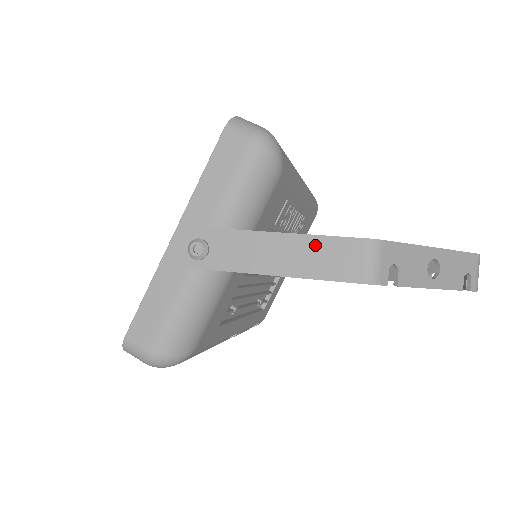
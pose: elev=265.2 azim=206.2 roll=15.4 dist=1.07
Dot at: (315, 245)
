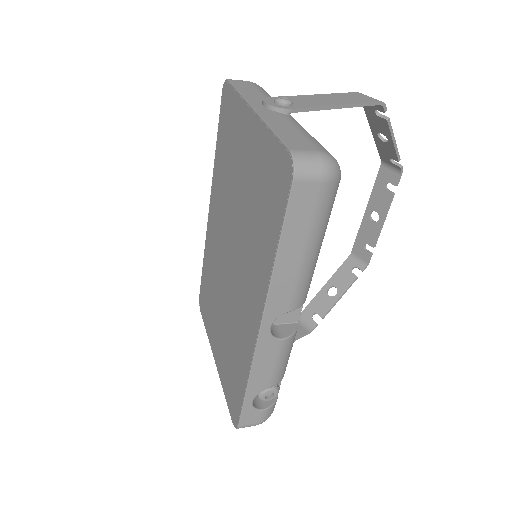
Dot at: (341, 95)
